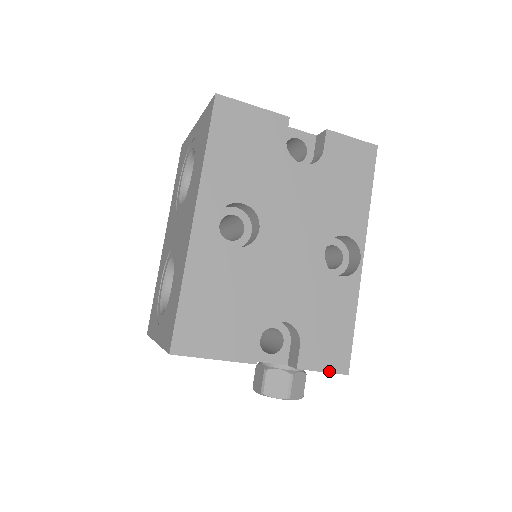
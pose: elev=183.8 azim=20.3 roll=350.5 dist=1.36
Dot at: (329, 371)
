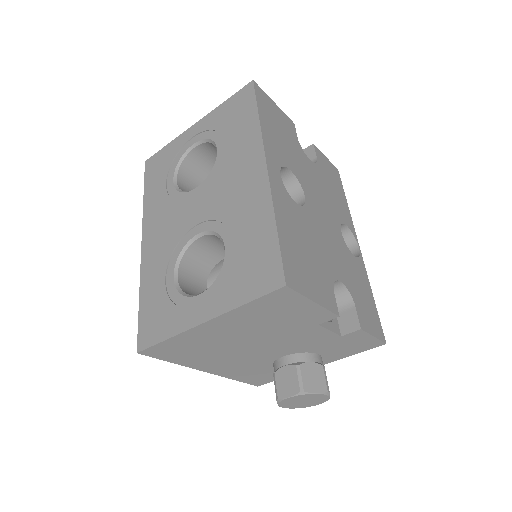
Dot at: (377, 337)
